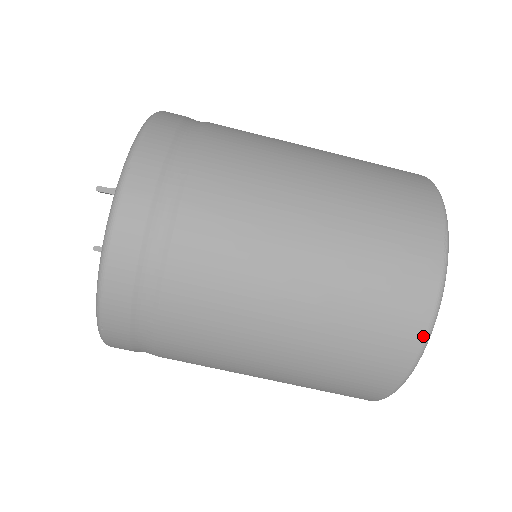
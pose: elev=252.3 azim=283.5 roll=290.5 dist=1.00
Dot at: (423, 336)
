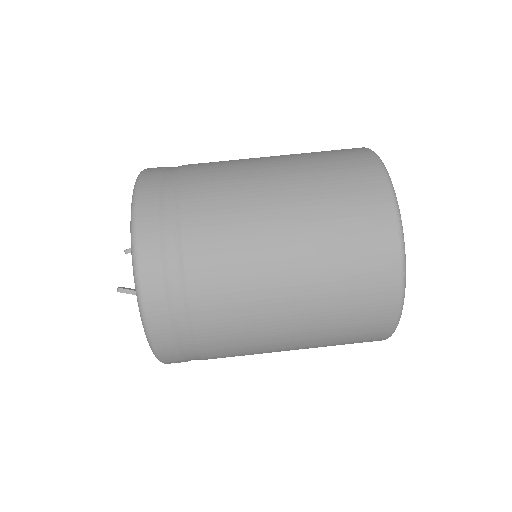
Dot at: (370, 152)
